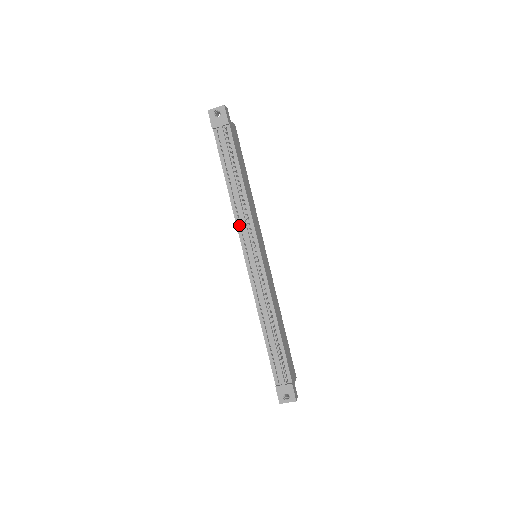
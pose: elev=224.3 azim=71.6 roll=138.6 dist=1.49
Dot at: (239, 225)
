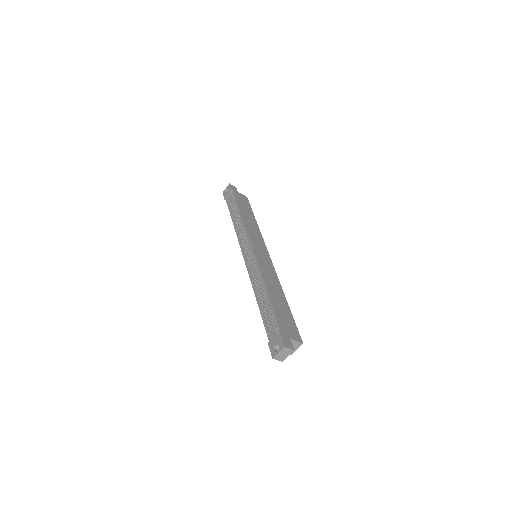
Dot at: (239, 239)
